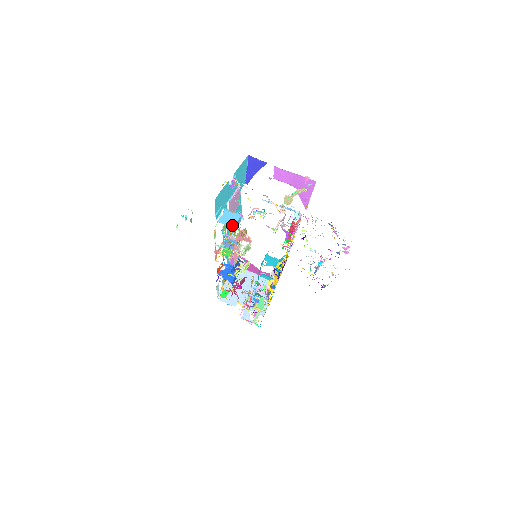
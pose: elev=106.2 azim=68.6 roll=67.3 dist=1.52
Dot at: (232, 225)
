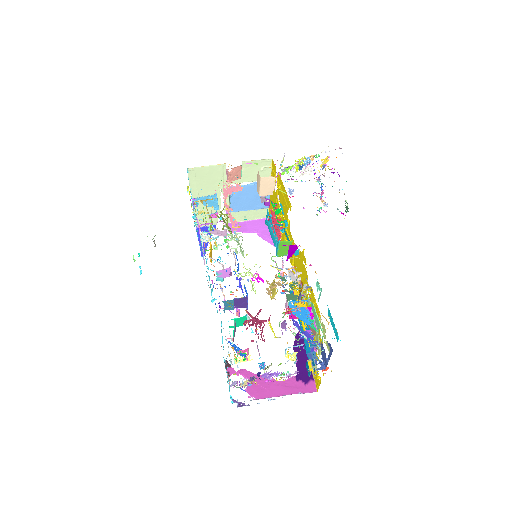
Dot at: occluded
